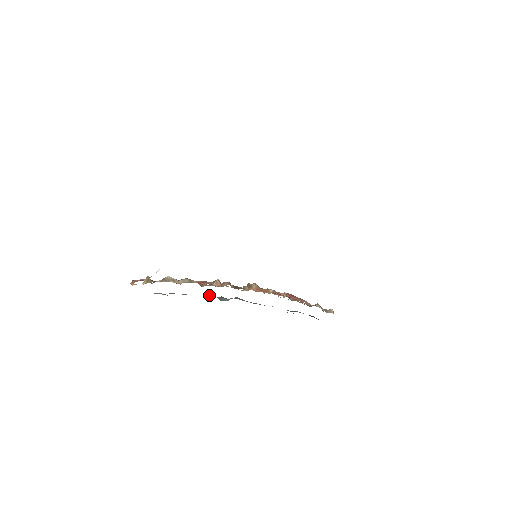
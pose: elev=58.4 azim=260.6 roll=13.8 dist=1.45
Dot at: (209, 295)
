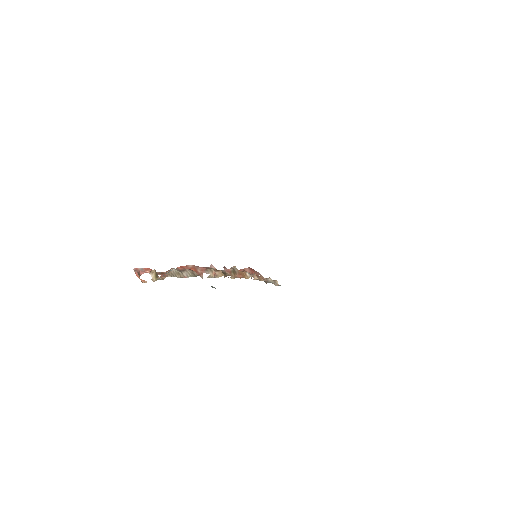
Dot at: occluded
